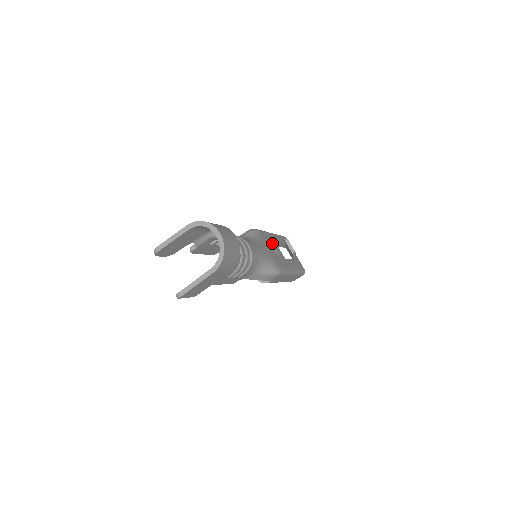
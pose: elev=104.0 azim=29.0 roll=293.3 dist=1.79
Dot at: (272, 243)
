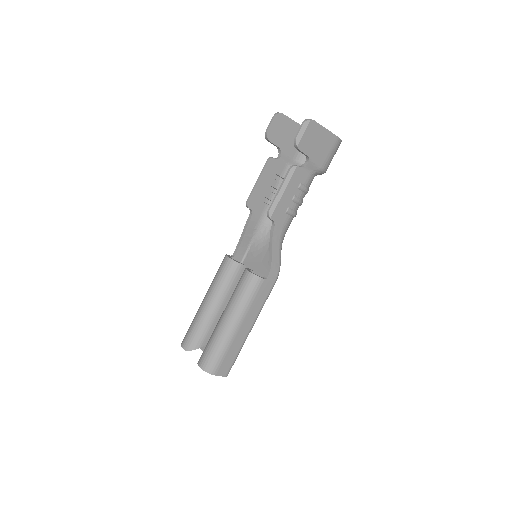
Dot at: occluded
